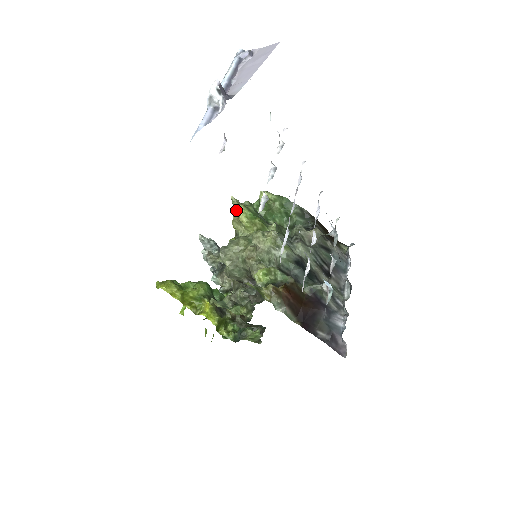
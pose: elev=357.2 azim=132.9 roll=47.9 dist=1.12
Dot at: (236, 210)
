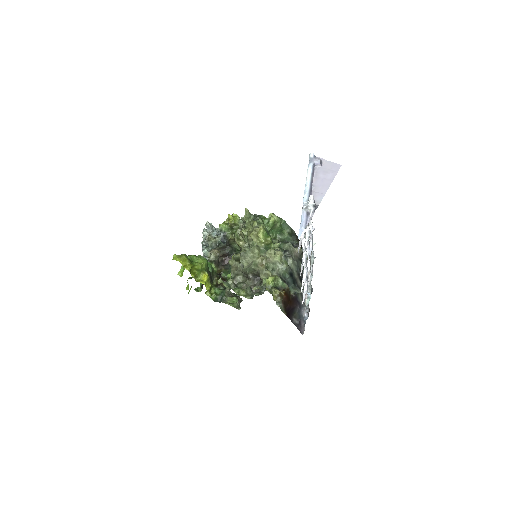
Dot at: (257, 228)
